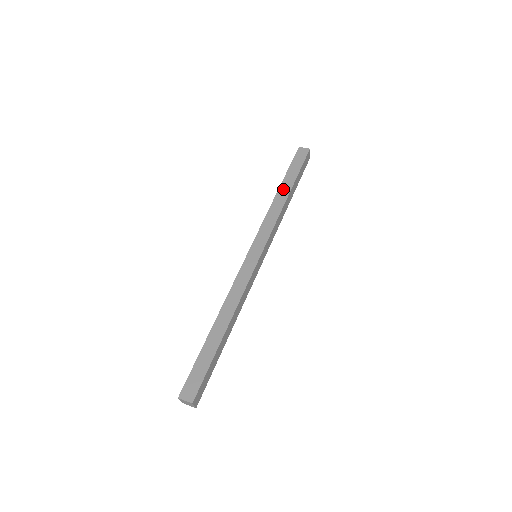
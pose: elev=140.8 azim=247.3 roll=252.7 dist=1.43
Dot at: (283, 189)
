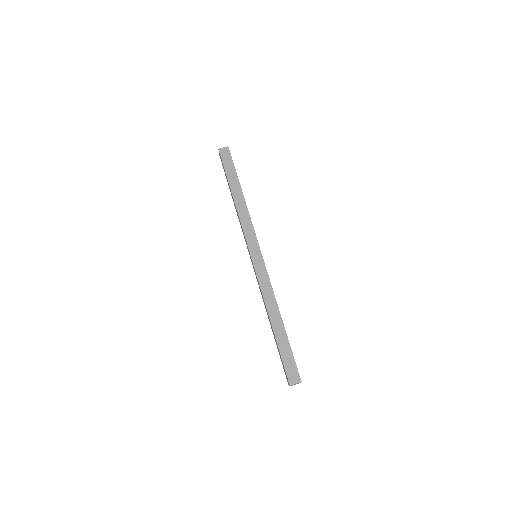
Dot at: (235, 192)
